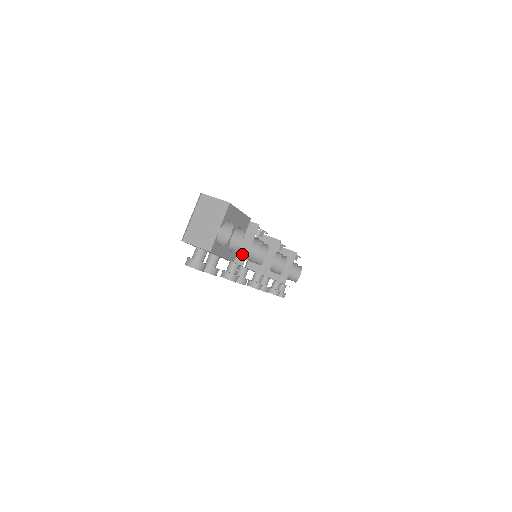
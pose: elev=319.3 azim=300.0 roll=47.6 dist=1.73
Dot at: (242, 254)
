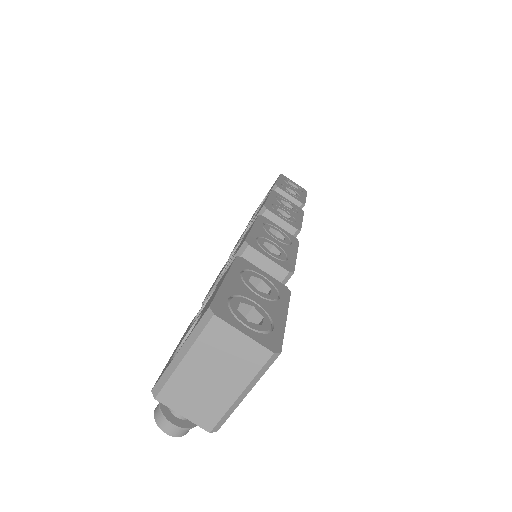
Dot at: occluded
